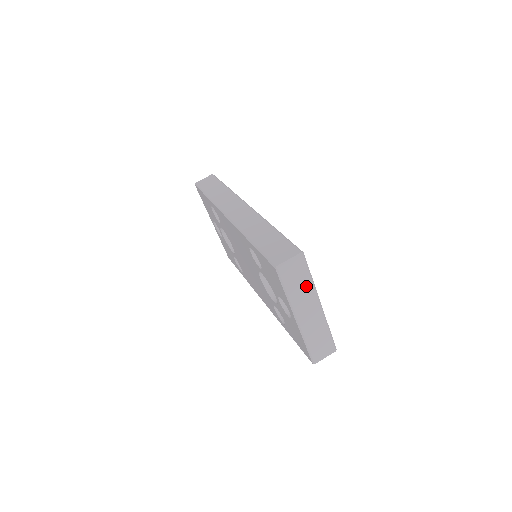
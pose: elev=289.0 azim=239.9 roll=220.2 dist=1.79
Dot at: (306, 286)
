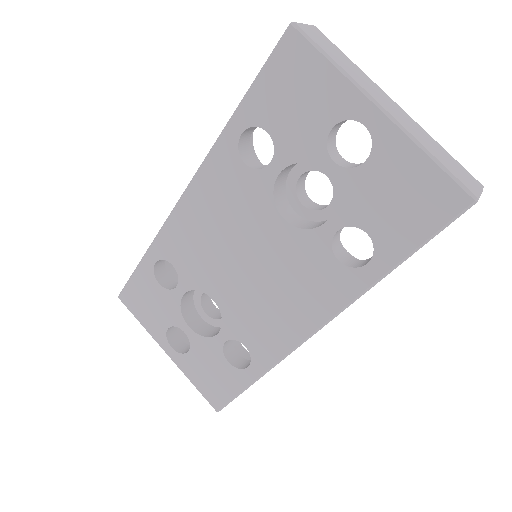
Dot at: (352, 66)
